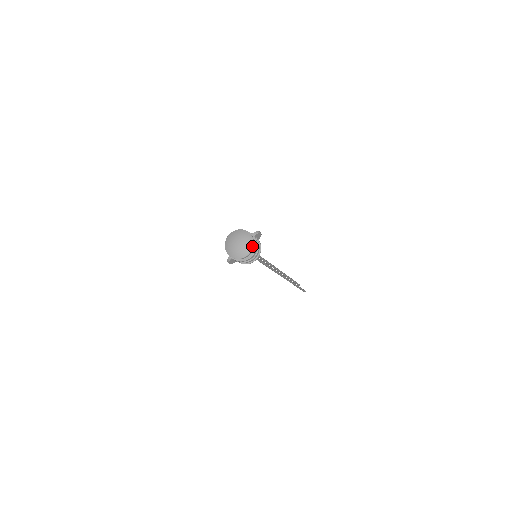
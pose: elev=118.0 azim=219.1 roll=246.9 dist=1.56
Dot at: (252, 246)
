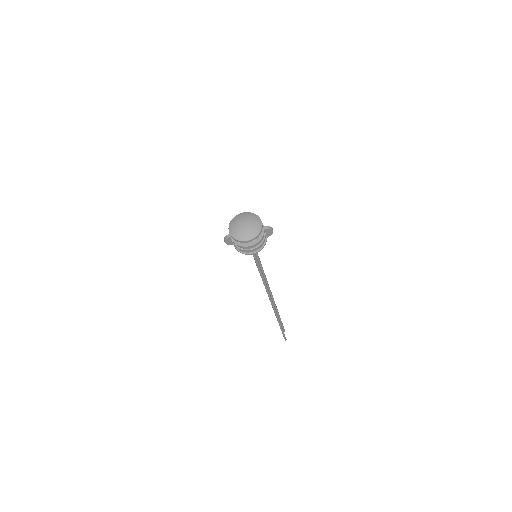
Dot at: (256, 235)
